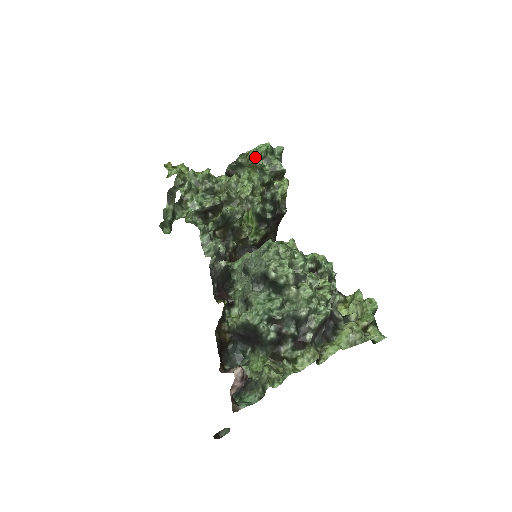
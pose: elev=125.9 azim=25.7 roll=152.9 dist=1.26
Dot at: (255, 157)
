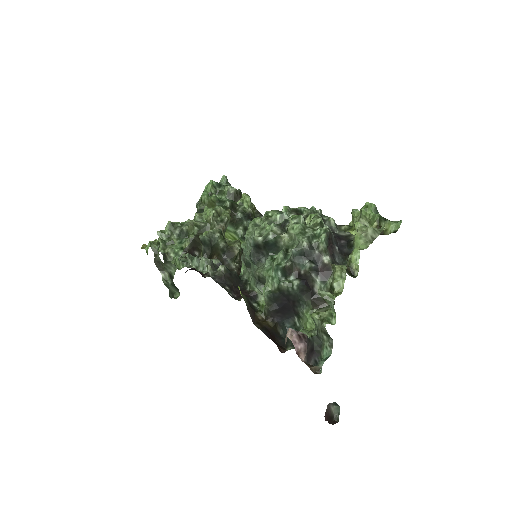
Dot at: (207, 196)
